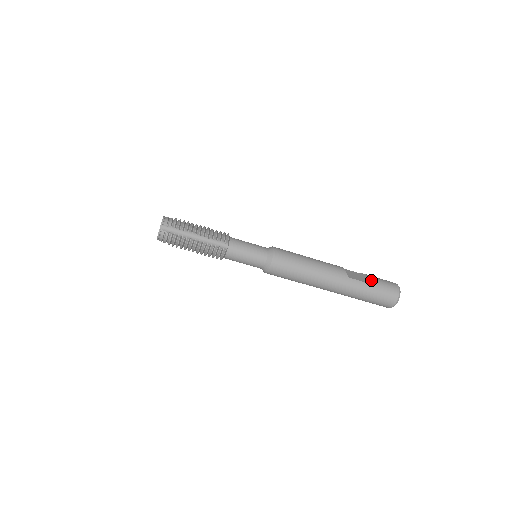
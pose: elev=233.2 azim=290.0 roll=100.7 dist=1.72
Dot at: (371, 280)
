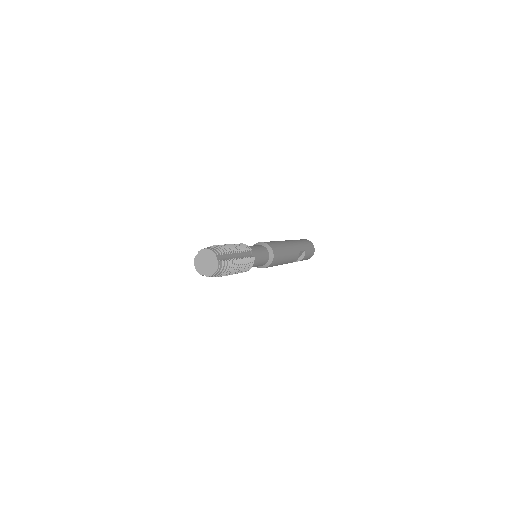
Dot at: occluded
